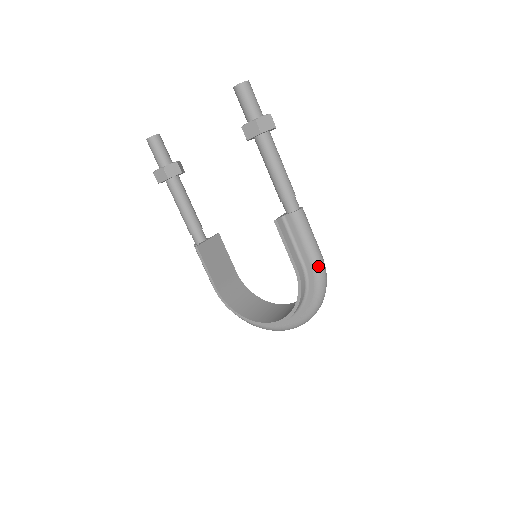
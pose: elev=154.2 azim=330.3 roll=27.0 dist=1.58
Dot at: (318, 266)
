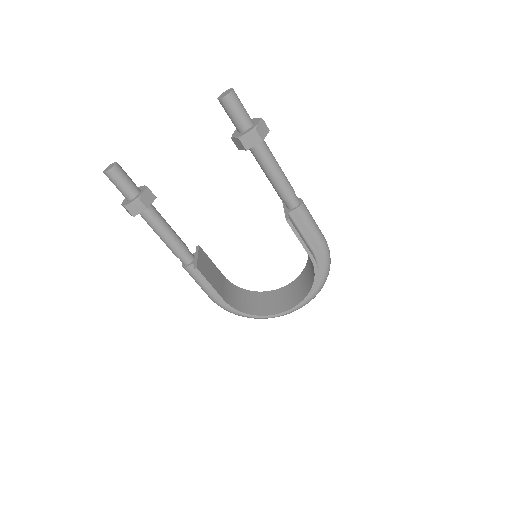
Dot at: (325, 247)
